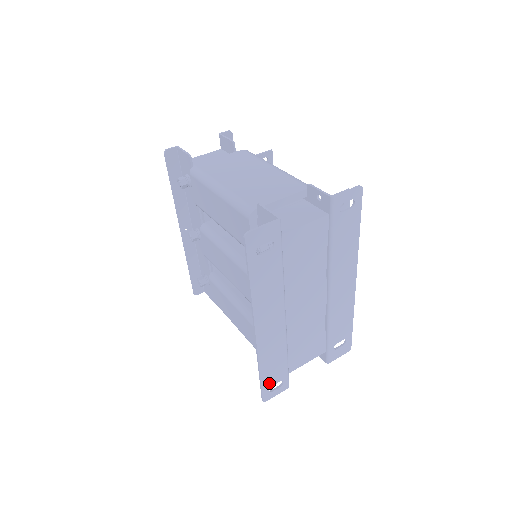
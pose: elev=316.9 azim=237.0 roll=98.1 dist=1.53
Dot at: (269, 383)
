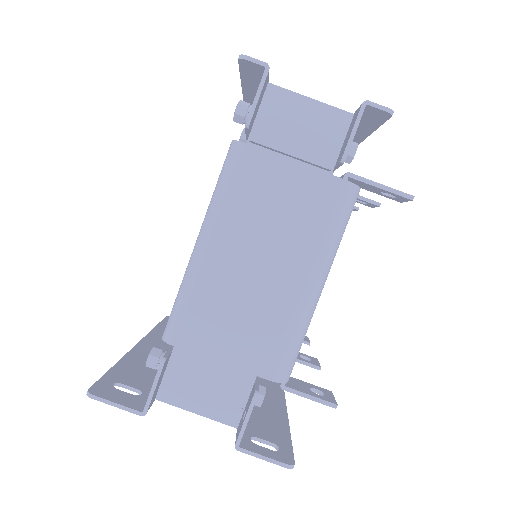
Dot at: occluded
